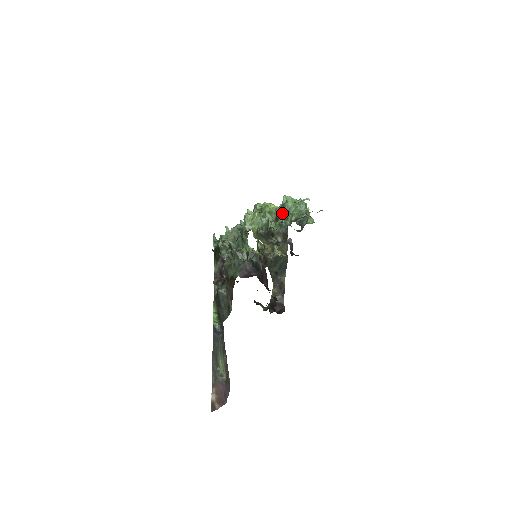
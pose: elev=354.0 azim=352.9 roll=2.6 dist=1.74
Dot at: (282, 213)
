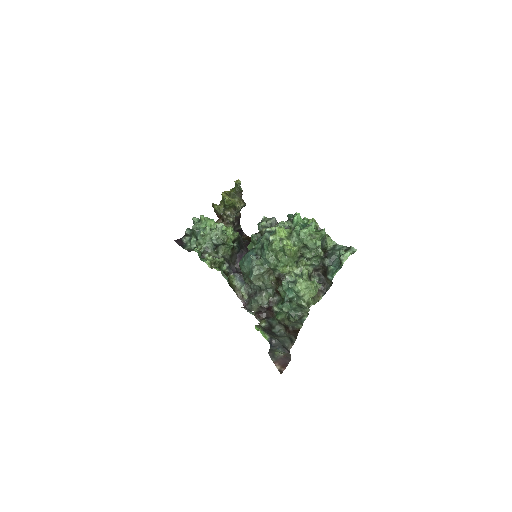
Dot at: (312, 255)
